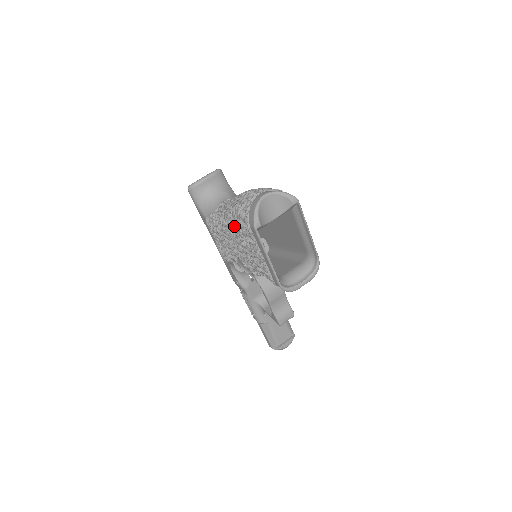
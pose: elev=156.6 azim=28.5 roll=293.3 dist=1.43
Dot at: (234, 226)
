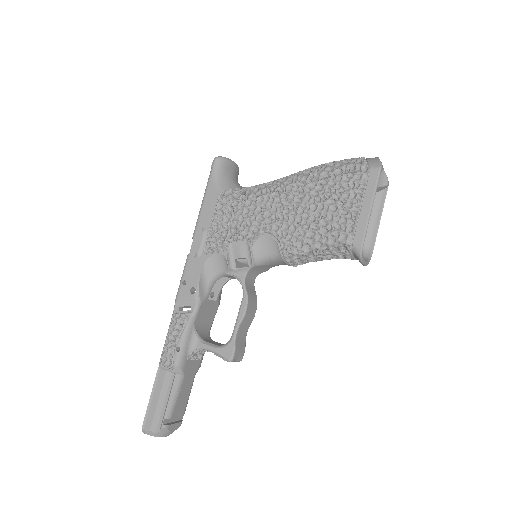
Dot at: (323, 177)
